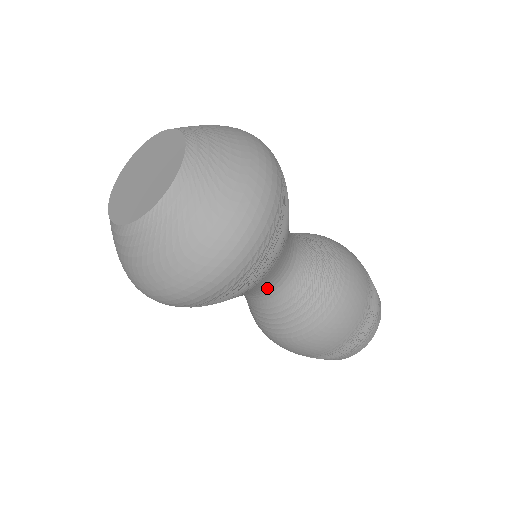
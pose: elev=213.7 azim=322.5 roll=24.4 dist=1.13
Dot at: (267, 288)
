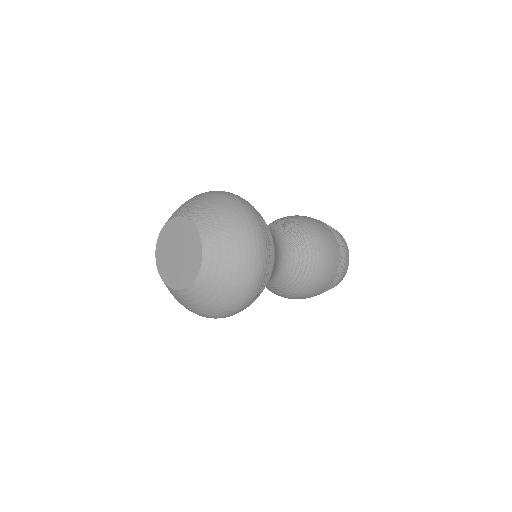
Dot at: occluded
